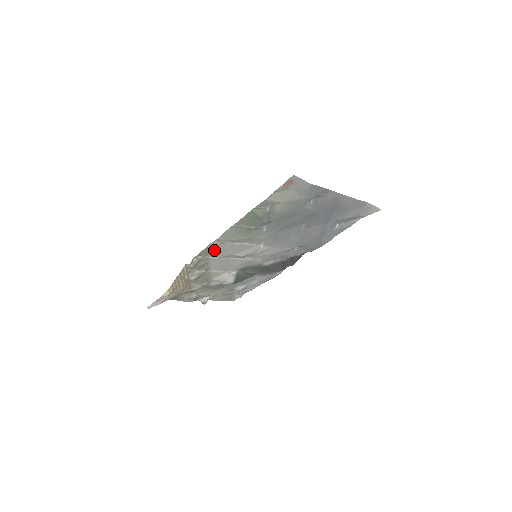
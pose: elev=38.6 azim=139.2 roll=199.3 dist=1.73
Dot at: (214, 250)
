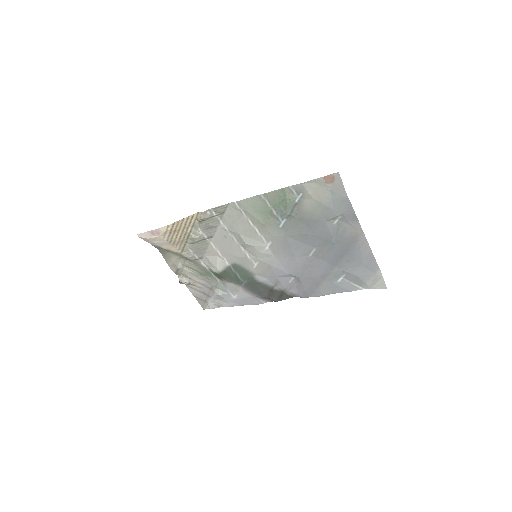
Dot at: (229, 215)
